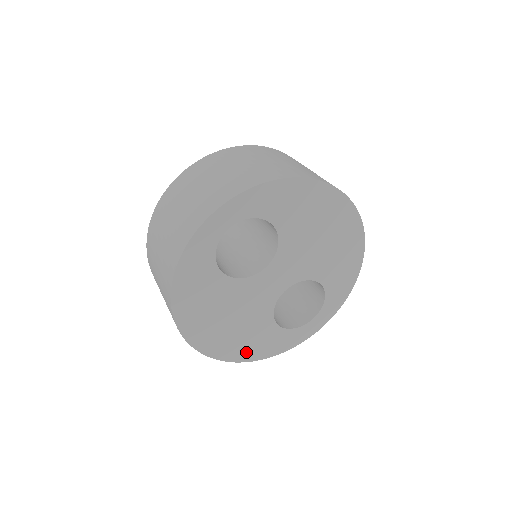
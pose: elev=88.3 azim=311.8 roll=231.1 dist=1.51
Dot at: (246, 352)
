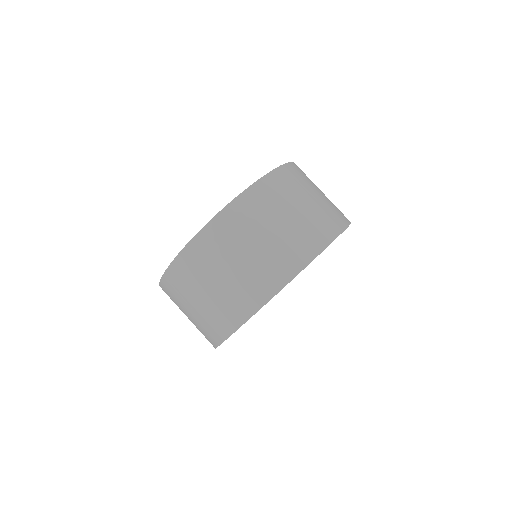
Dot at: occluded
